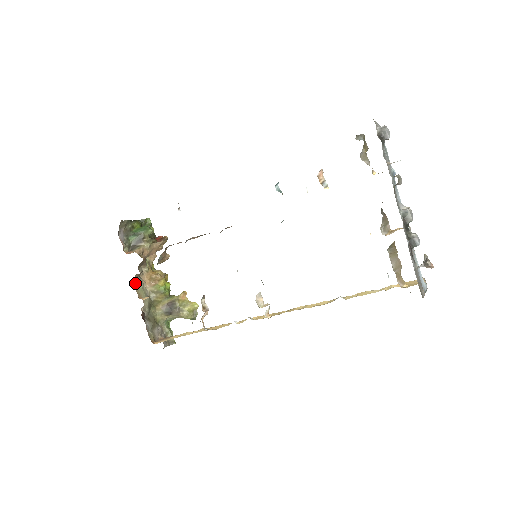
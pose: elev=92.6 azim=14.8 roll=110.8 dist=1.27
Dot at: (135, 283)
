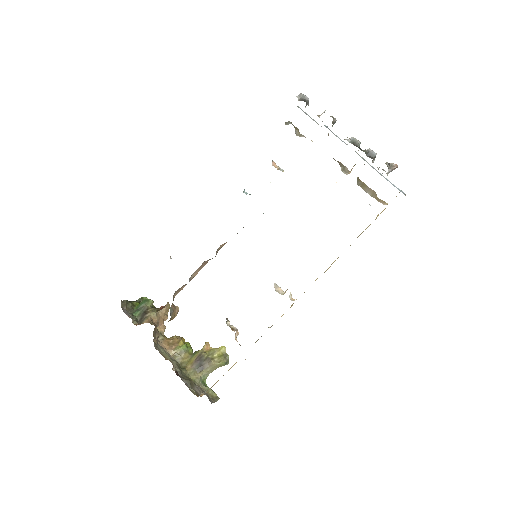
Dot at: (156, 347)
